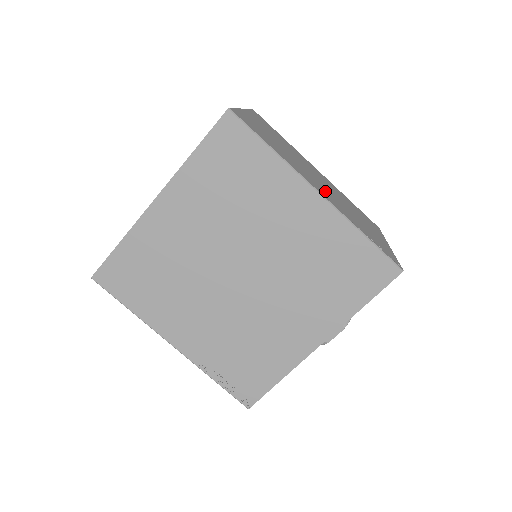
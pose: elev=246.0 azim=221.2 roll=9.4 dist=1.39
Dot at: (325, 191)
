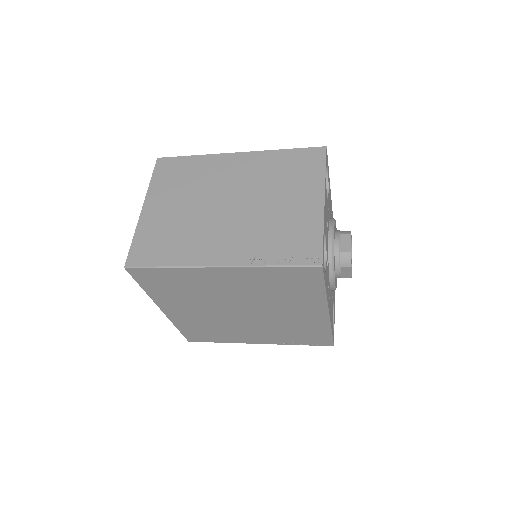
Dot at: (231, 235)
